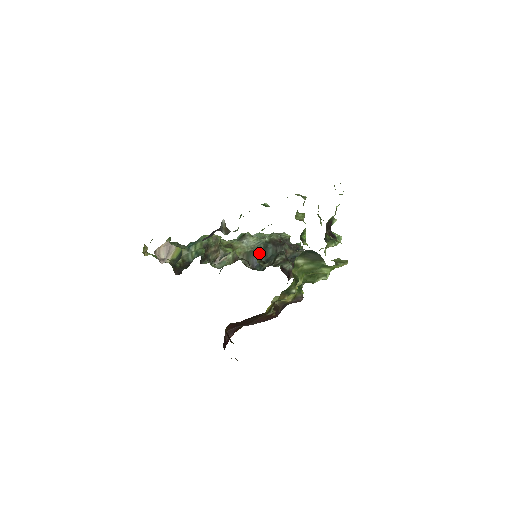
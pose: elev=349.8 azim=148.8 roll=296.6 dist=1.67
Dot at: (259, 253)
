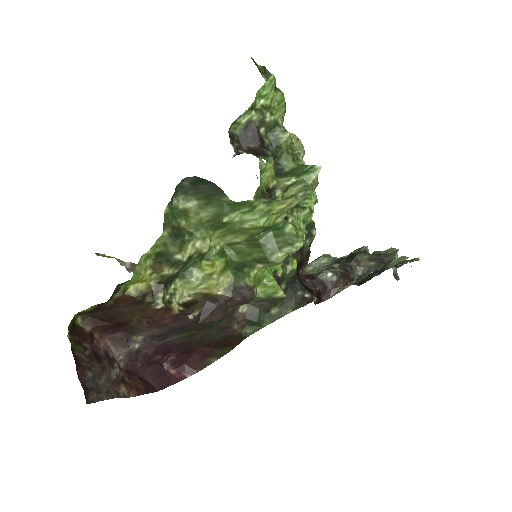
Dot at: occluded
